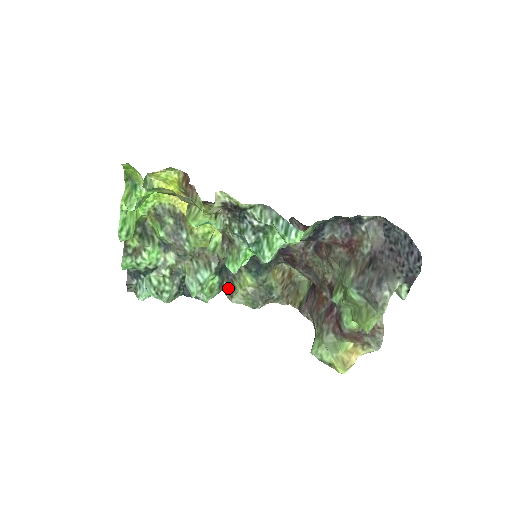
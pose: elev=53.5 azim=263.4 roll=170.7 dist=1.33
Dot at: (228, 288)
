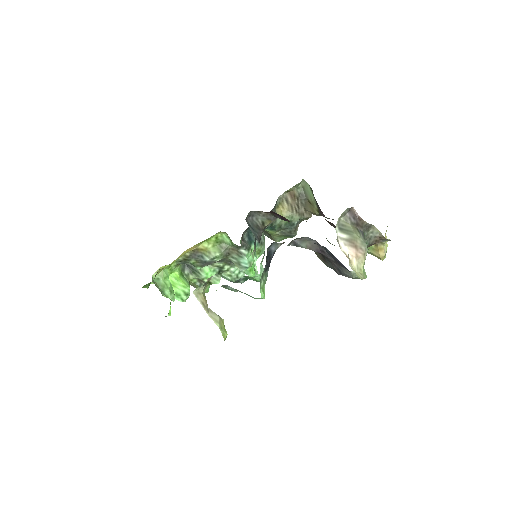
Dot at: (266, 234)
